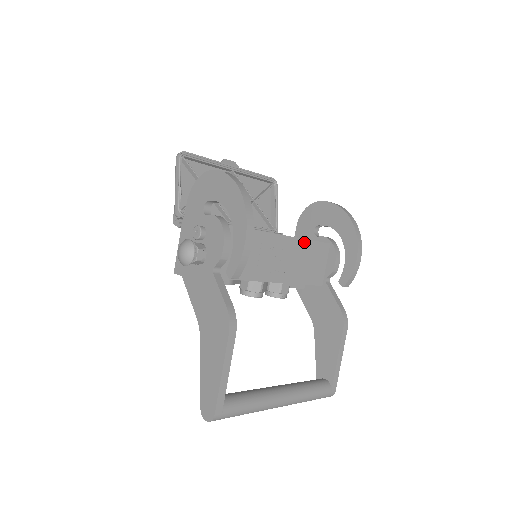
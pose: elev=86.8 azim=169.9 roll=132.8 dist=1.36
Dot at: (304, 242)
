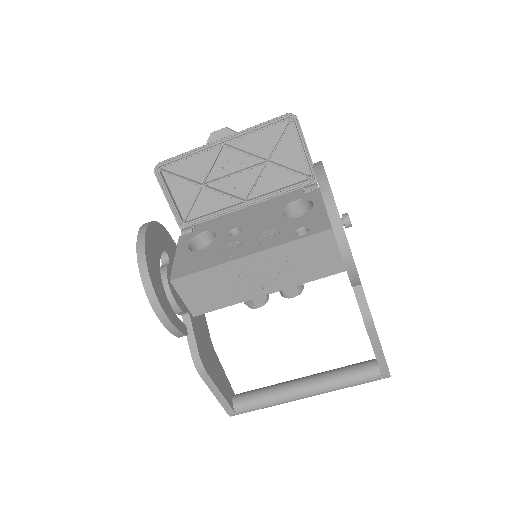
Dot at: (283, 247)
